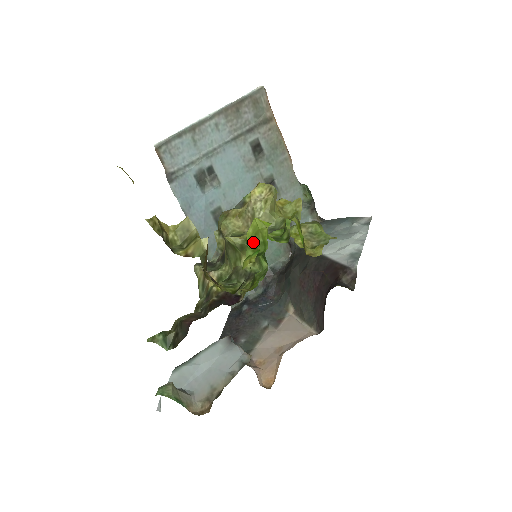
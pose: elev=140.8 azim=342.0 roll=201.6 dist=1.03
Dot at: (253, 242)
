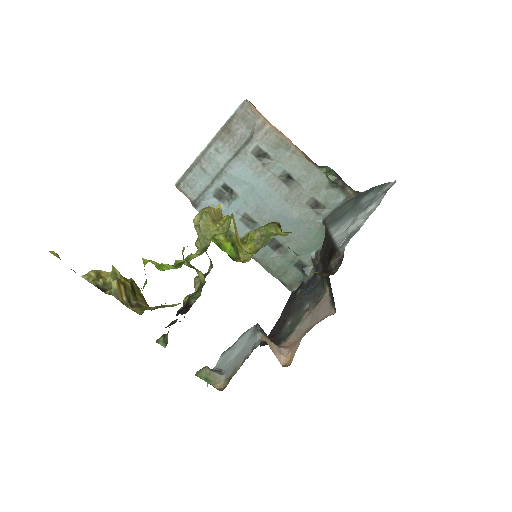
Dot at: occluded
